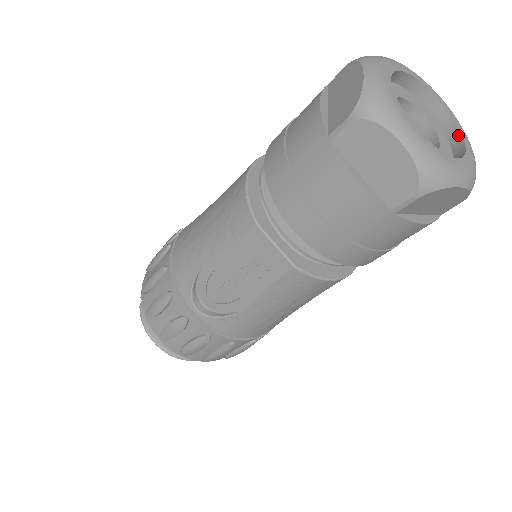
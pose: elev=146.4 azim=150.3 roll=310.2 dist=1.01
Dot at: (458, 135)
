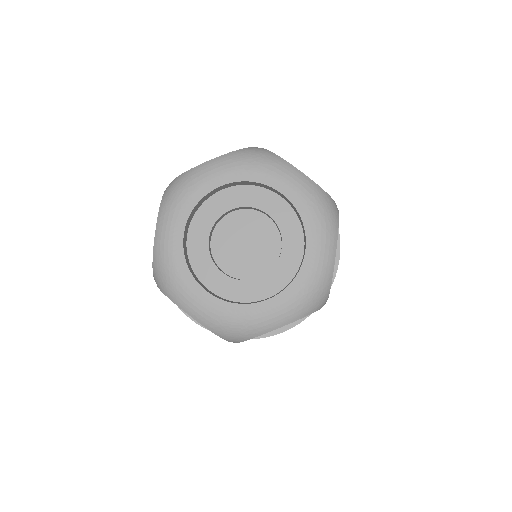
Dot at: (305, 236)
